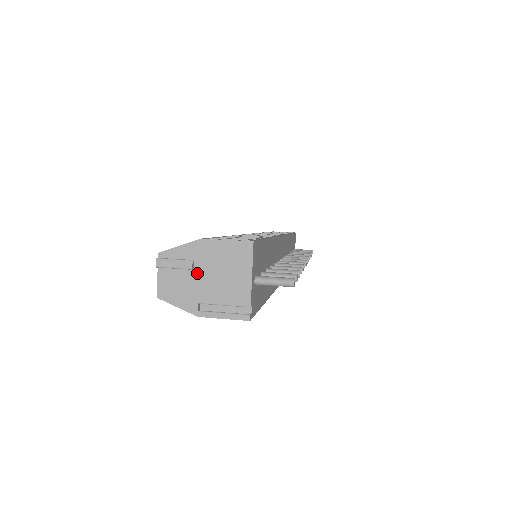
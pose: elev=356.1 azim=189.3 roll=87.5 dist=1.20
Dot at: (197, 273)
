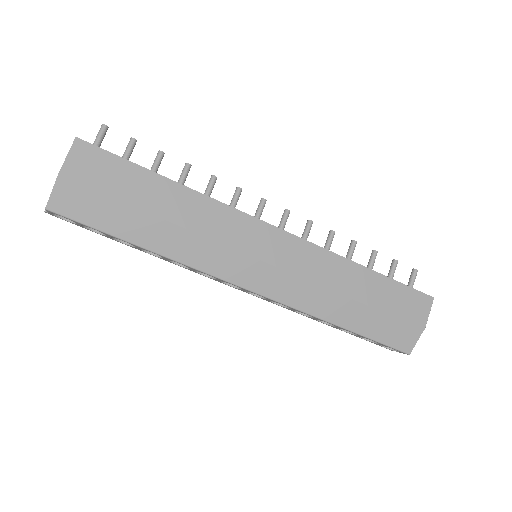
Dot at: occluded
